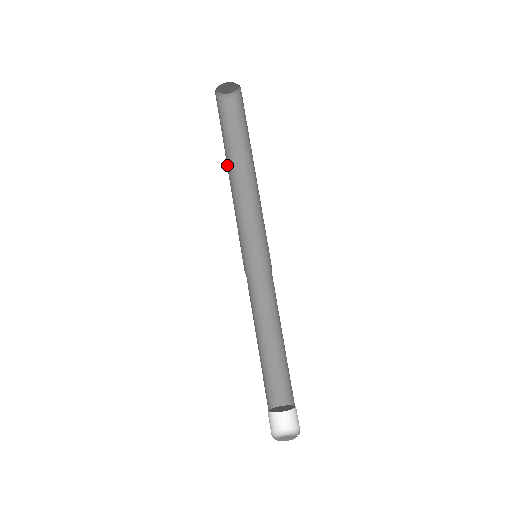
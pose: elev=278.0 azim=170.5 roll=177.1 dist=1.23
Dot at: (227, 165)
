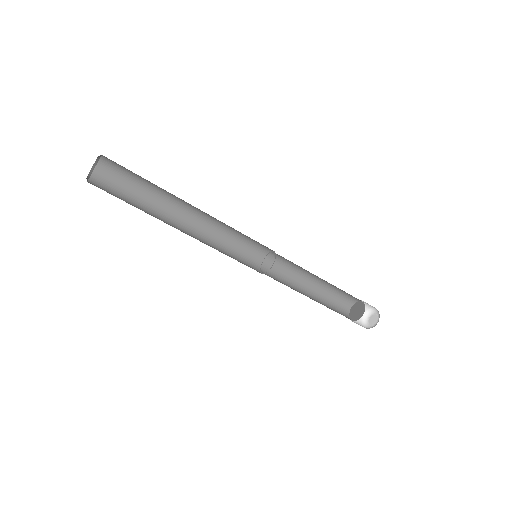
Dot at: occluded
